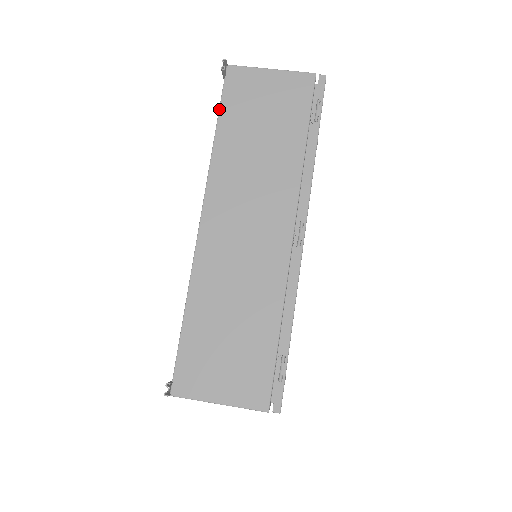
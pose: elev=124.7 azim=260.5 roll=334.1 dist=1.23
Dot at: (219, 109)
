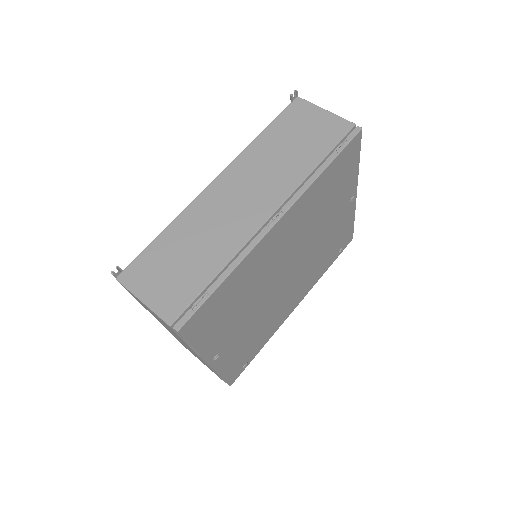
Dot at: (274, 119)
